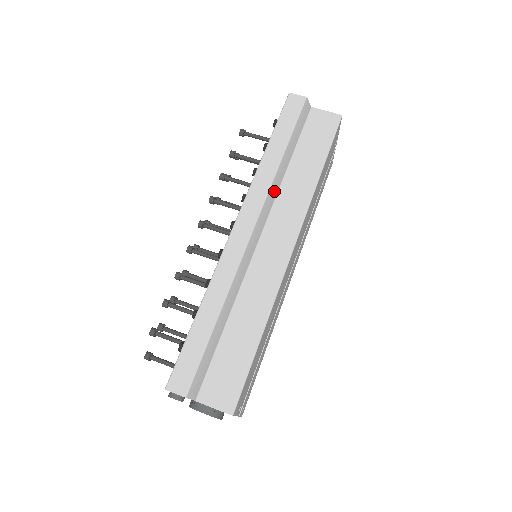
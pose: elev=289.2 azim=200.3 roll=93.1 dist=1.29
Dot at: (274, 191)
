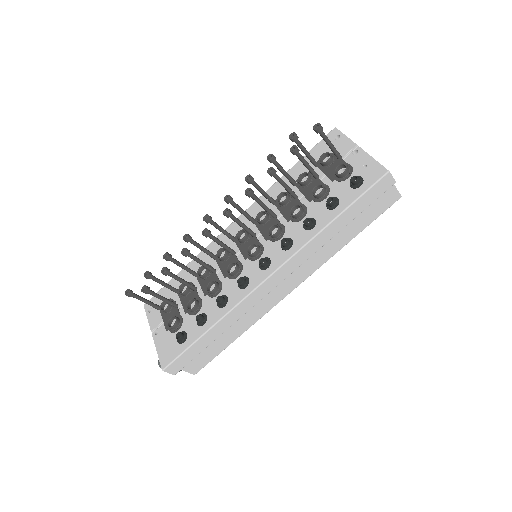
Dot at: occluded
